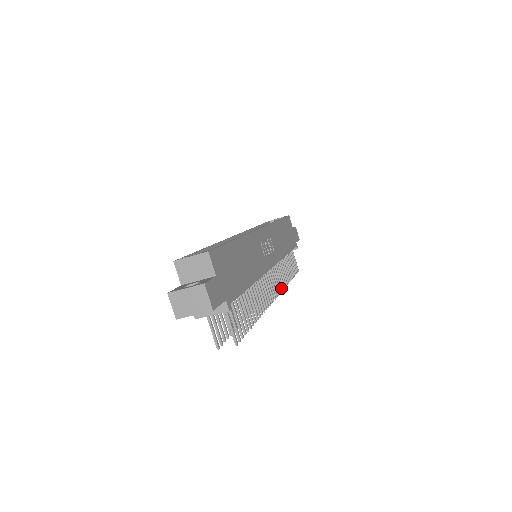
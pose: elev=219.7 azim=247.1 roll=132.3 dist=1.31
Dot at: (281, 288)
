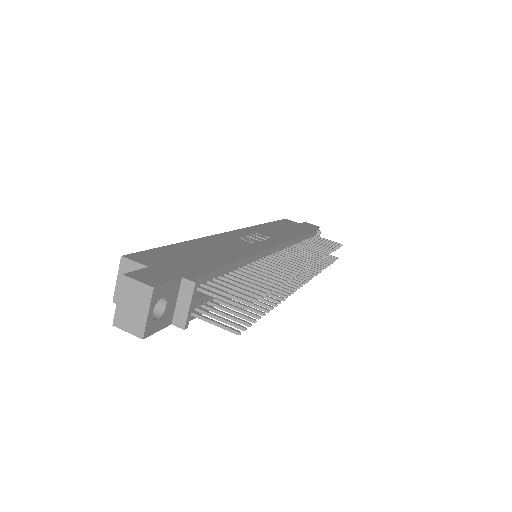
Dot at: (315, 259)
